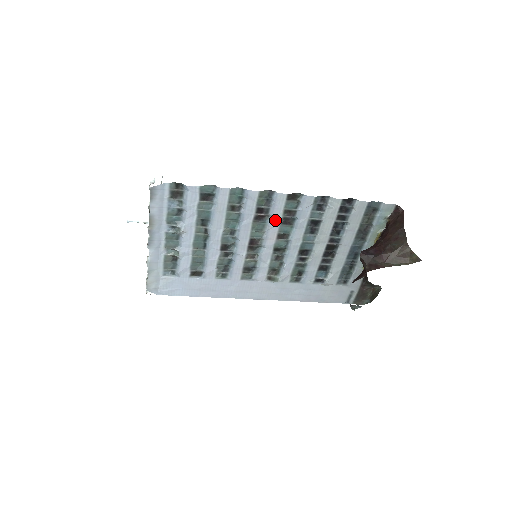
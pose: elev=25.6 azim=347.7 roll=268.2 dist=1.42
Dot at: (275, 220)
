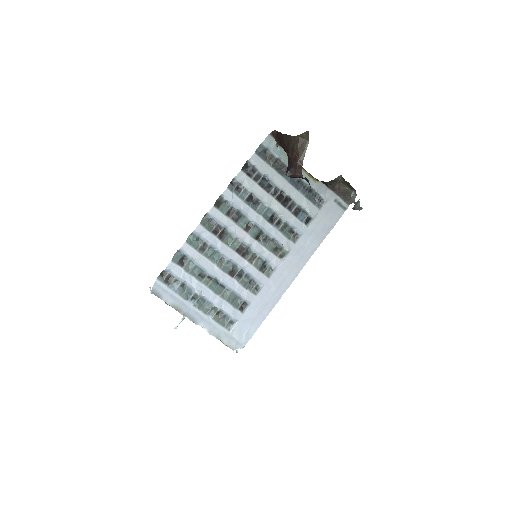
Dot at: (230, 225)
